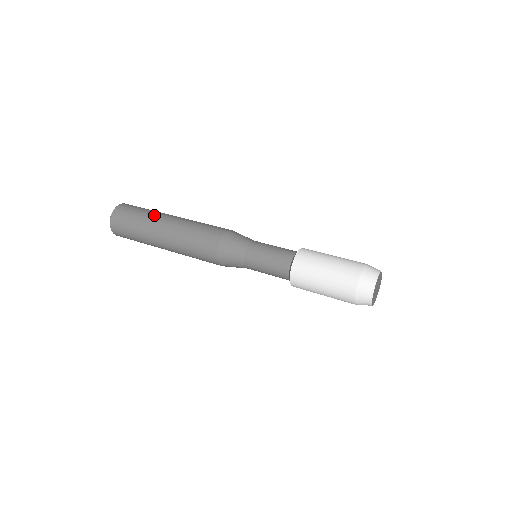
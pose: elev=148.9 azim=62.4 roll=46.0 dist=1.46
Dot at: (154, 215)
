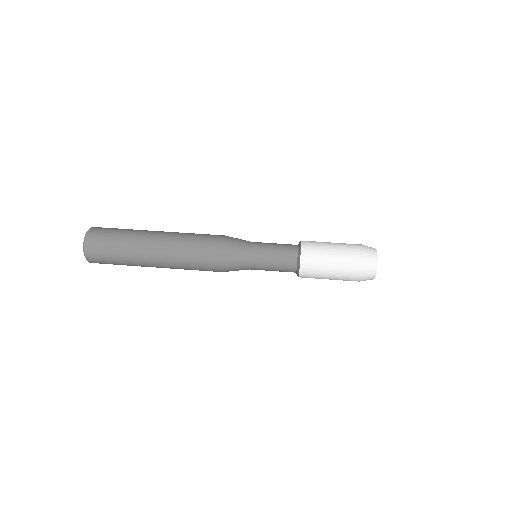
Dot at: (138, 232)
